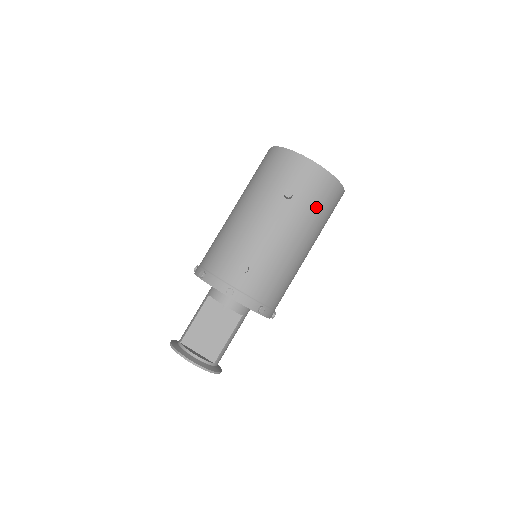
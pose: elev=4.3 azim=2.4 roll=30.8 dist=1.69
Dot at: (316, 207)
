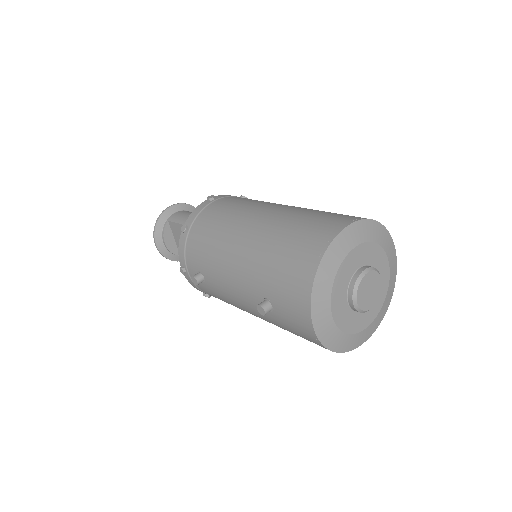
Dot at: occluded
